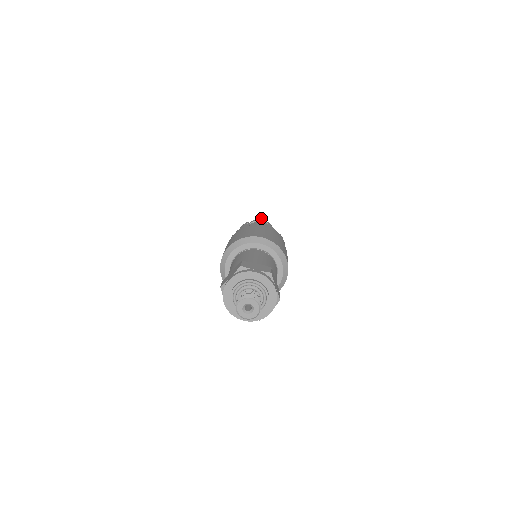
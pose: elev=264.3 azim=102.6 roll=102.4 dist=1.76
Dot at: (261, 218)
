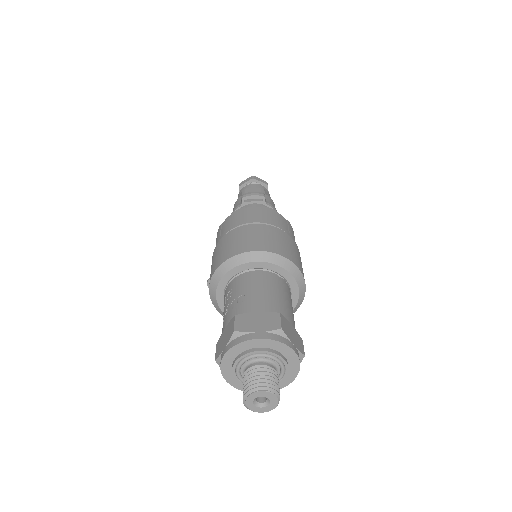
Dot at: occluded
